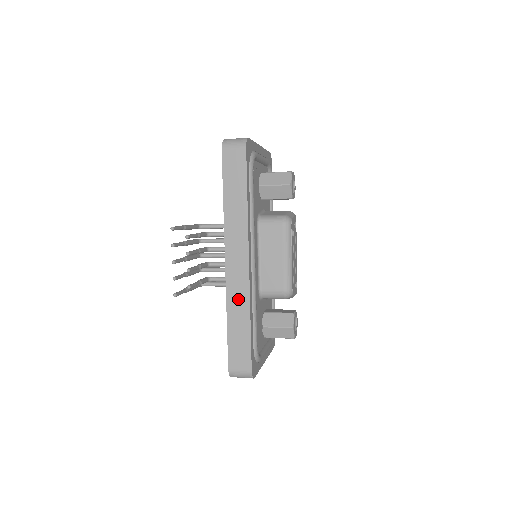
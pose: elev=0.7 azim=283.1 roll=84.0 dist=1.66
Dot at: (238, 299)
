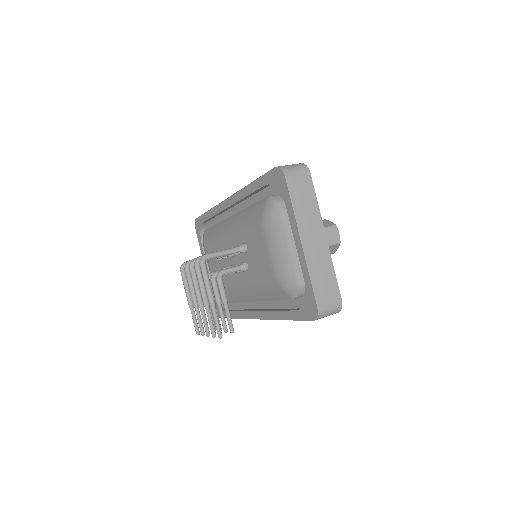
Dot at: occluded
